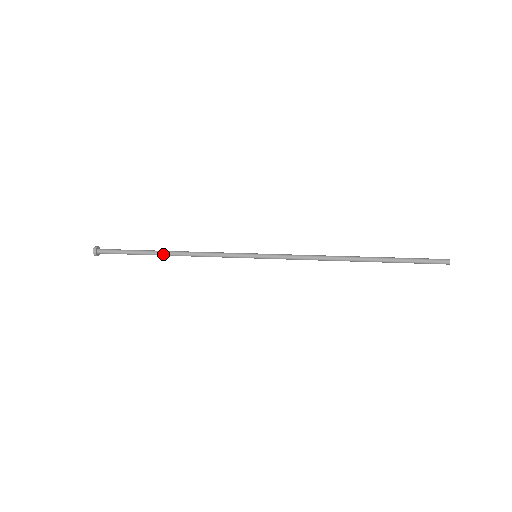
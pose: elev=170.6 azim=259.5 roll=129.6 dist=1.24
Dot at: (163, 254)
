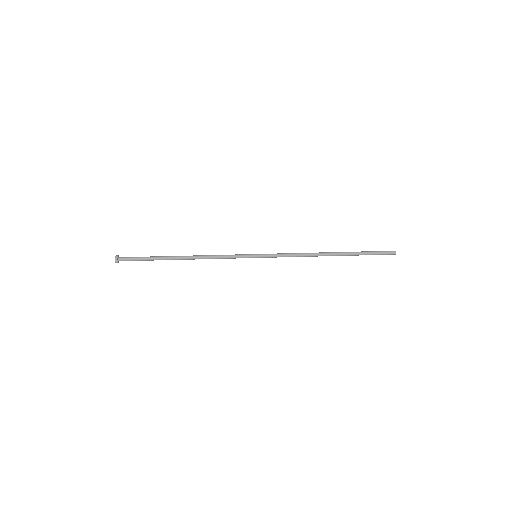
Dot at: (179, 259)
